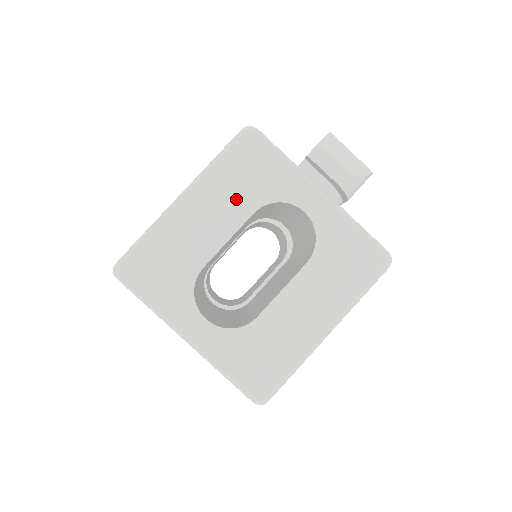
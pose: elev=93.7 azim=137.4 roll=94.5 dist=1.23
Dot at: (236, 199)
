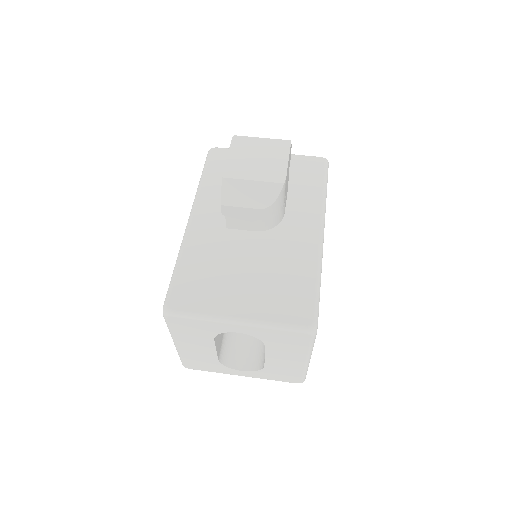
Dot at: (199, 339)
